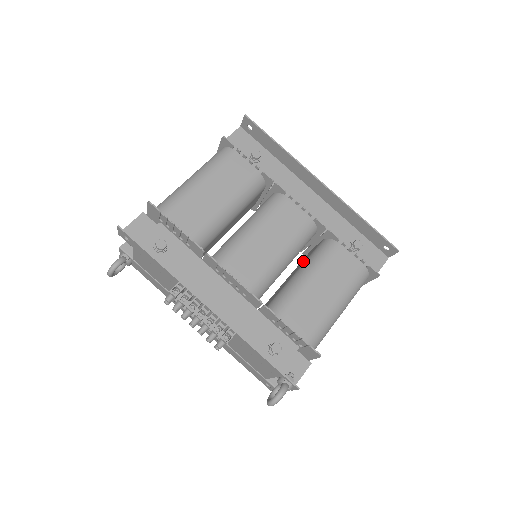
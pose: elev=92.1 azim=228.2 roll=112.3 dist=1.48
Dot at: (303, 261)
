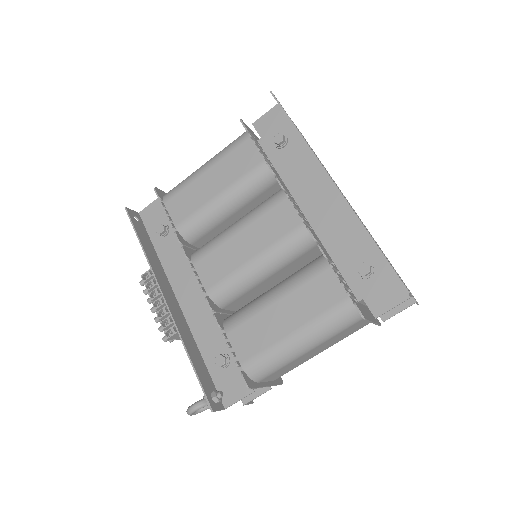
Dot at: occluded
